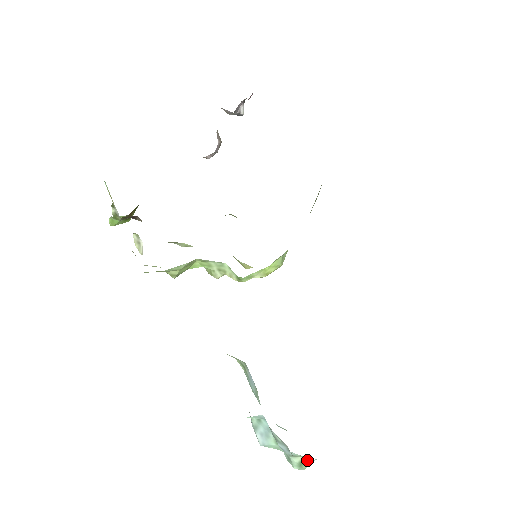
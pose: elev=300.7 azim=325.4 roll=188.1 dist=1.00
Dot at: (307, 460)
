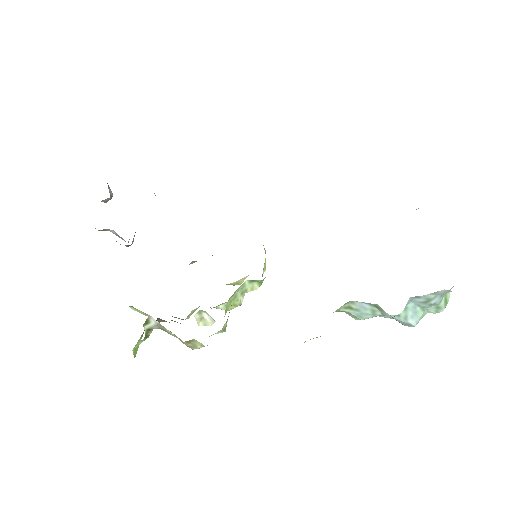
Dot at: (447, 294)
